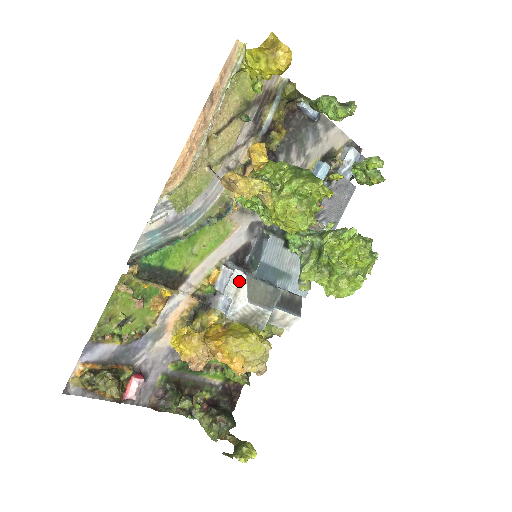
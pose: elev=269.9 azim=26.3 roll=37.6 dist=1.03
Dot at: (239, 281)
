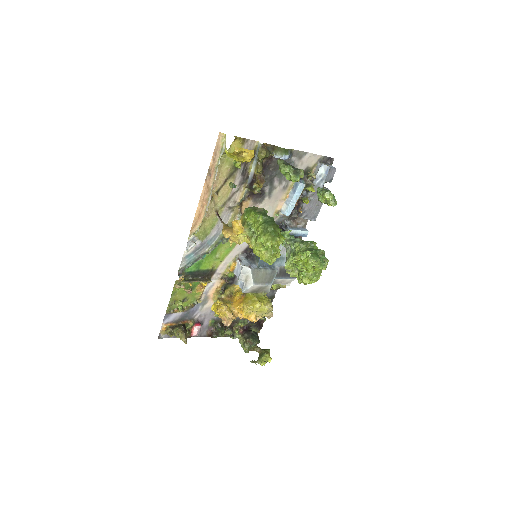
Dot at: (247, 272)
